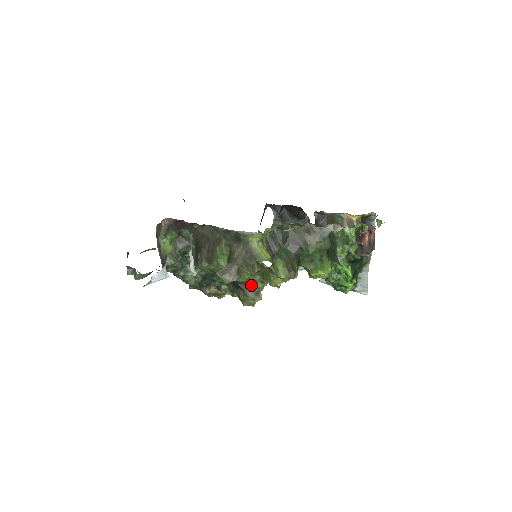
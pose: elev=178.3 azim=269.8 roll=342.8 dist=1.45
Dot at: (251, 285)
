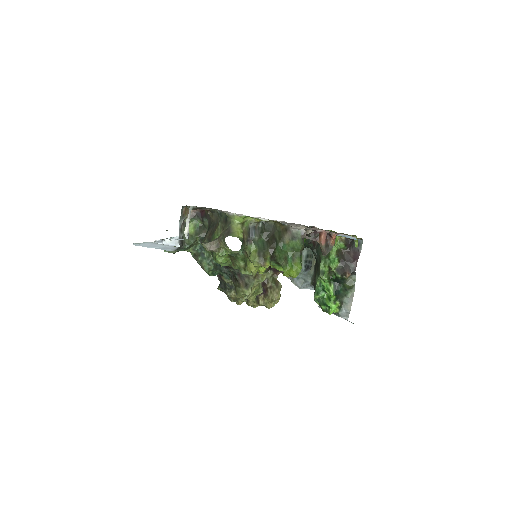
Dot at: (245, 279)
